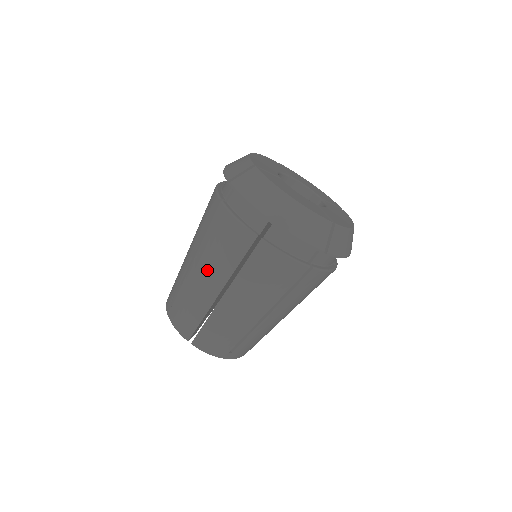
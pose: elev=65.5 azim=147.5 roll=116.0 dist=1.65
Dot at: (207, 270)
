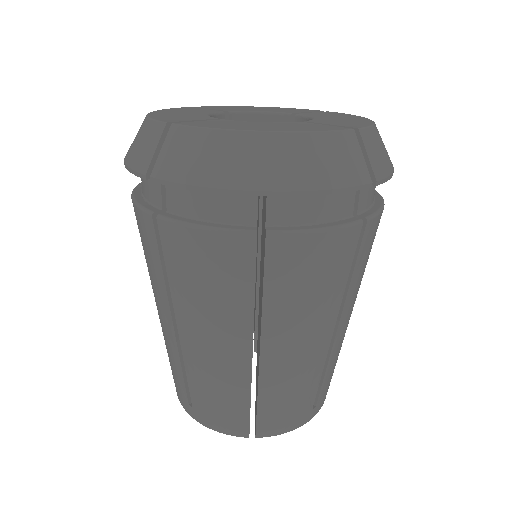
Dot at: (210, 332)
